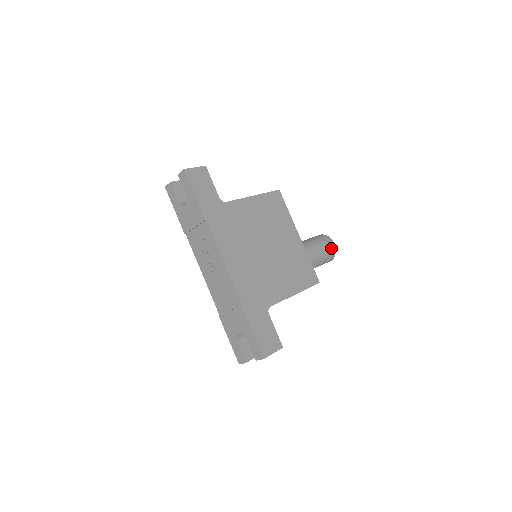
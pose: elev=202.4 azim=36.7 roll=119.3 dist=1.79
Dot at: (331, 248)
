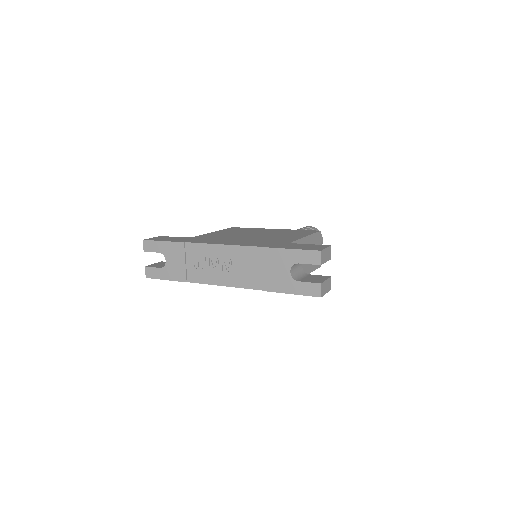
Dot at: (309, 227)
